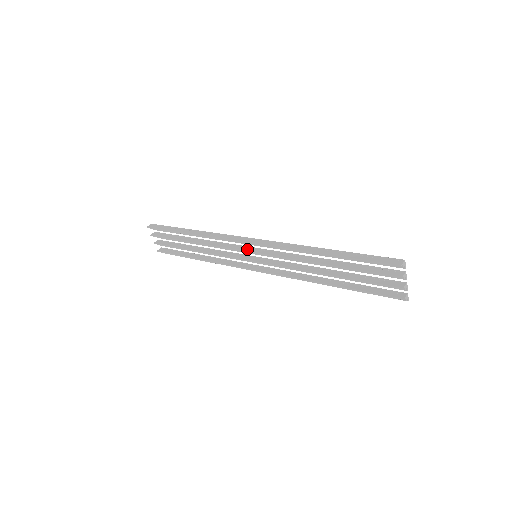
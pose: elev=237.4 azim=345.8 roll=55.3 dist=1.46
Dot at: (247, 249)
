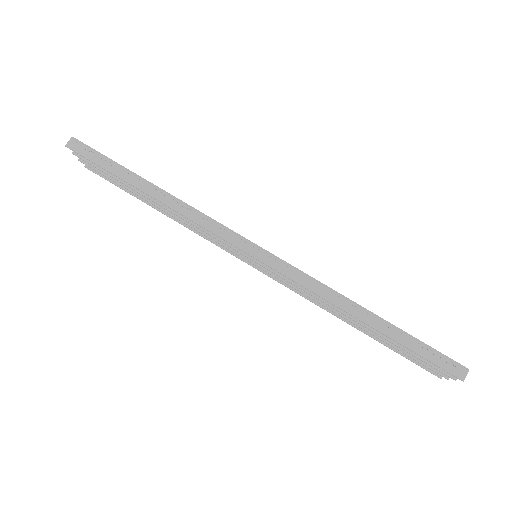
Dot at: occluded
